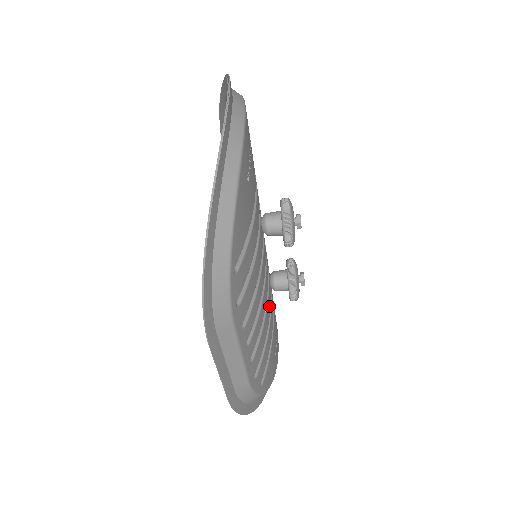
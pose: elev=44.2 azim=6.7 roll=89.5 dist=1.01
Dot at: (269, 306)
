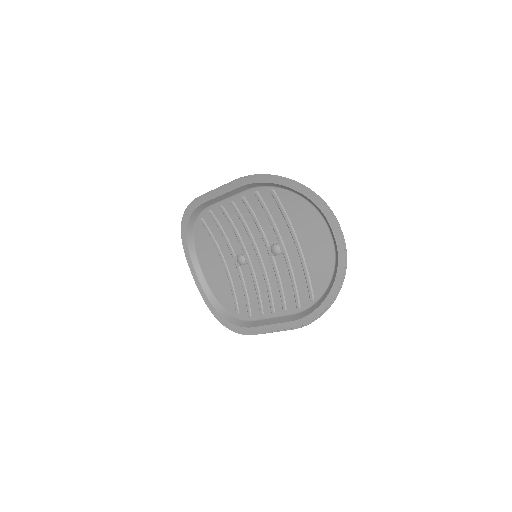
Dot at: (247, 276)
